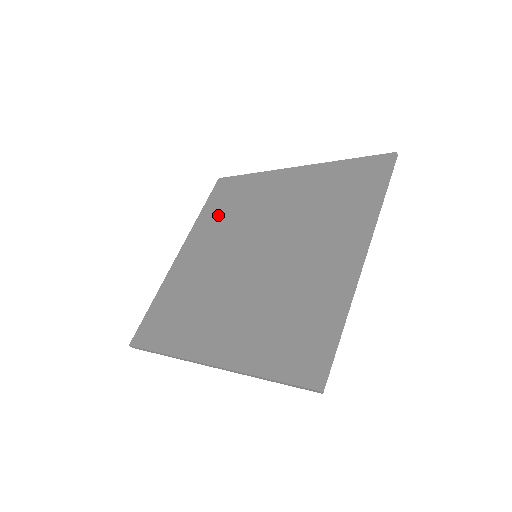
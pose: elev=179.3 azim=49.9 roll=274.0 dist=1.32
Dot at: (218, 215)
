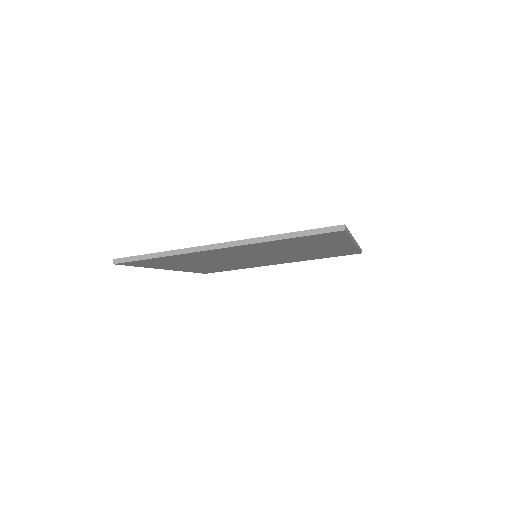
Dot at: occluded
